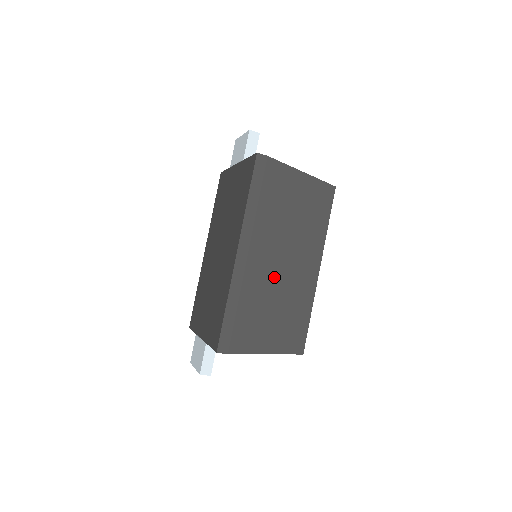
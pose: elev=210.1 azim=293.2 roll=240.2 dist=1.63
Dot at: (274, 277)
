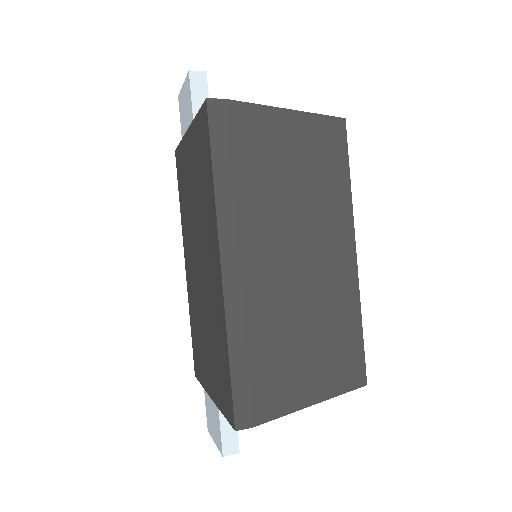
Dot at: (291, 286)
